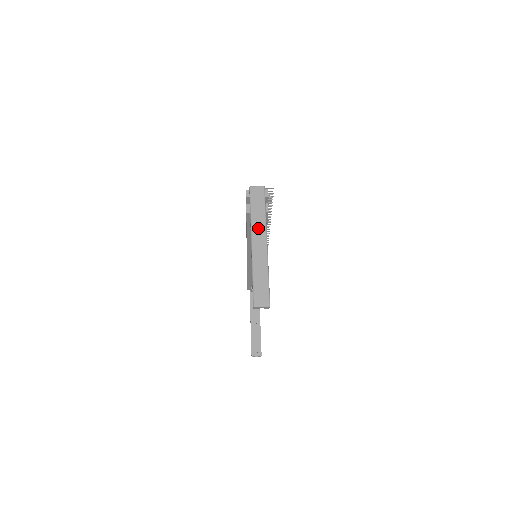
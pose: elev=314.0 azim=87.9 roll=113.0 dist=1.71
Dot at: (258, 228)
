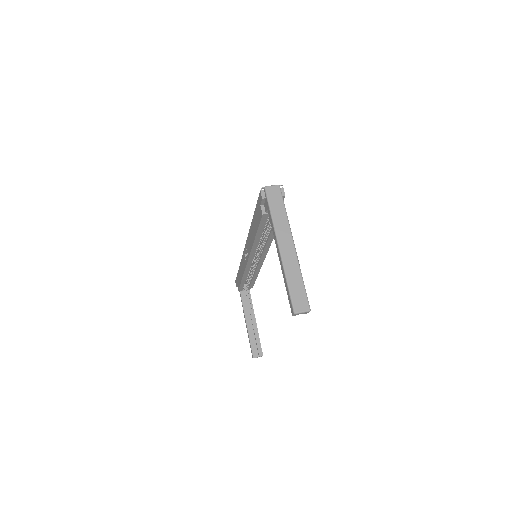
Dot at: (282, 230)
